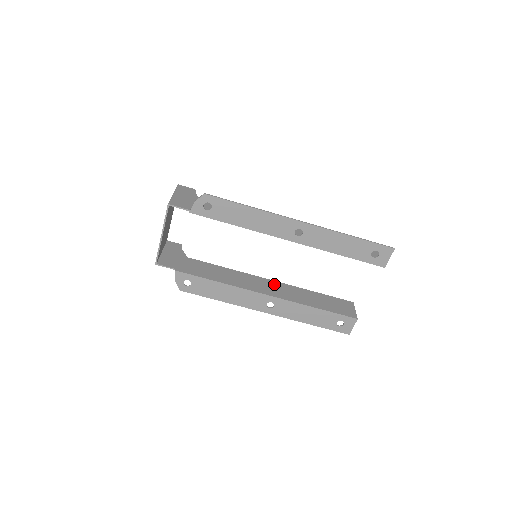
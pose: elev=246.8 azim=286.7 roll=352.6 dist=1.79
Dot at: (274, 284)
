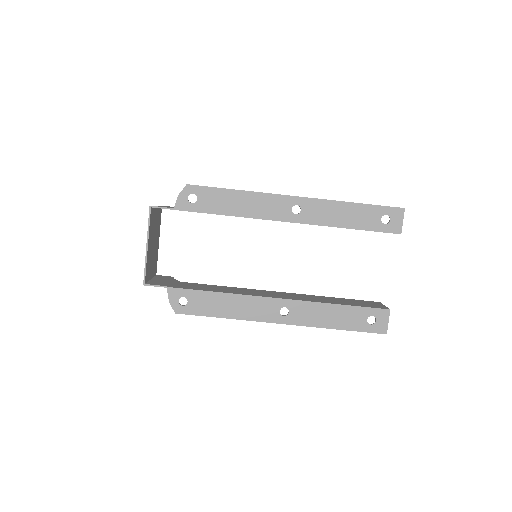
Dot at: (284, 293)
